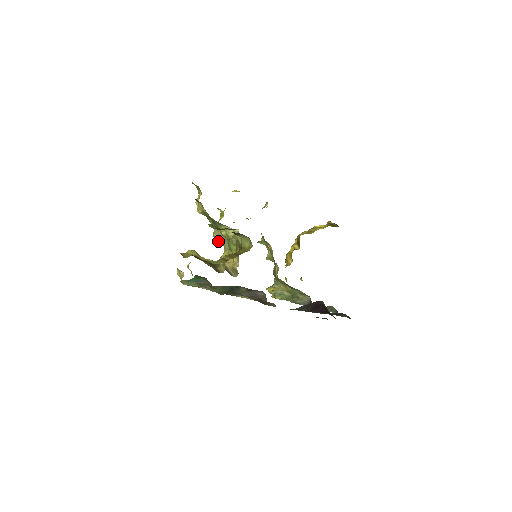
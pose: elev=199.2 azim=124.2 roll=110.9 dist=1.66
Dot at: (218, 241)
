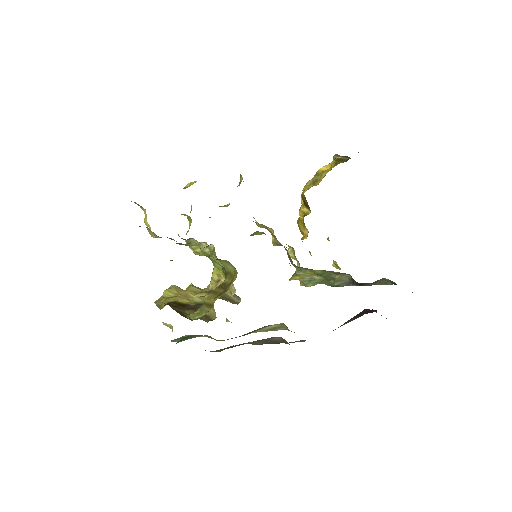
Dot at: (200, 255)
